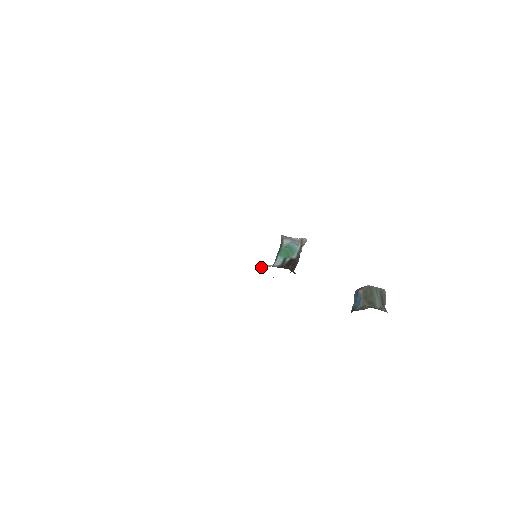
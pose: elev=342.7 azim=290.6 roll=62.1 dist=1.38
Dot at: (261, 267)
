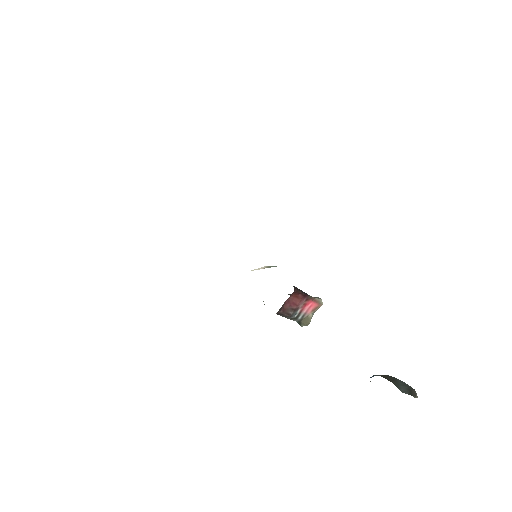
Dot at: occluded
